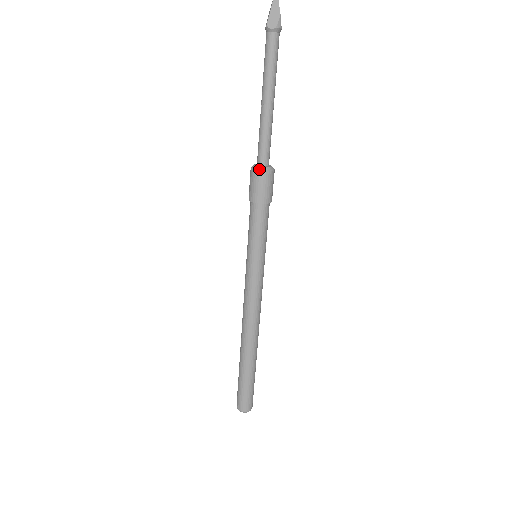
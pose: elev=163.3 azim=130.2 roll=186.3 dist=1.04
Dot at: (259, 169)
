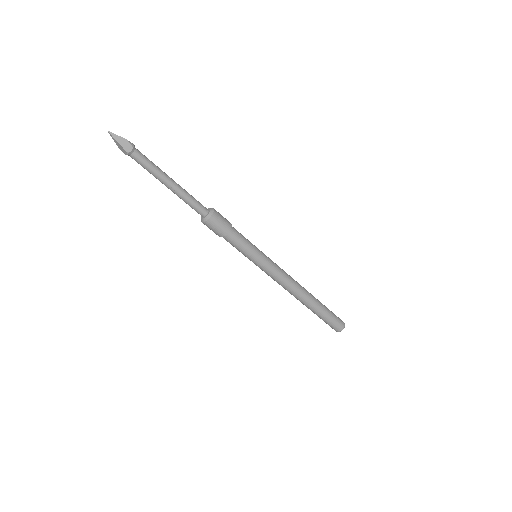
Dot at: (209, 217)
